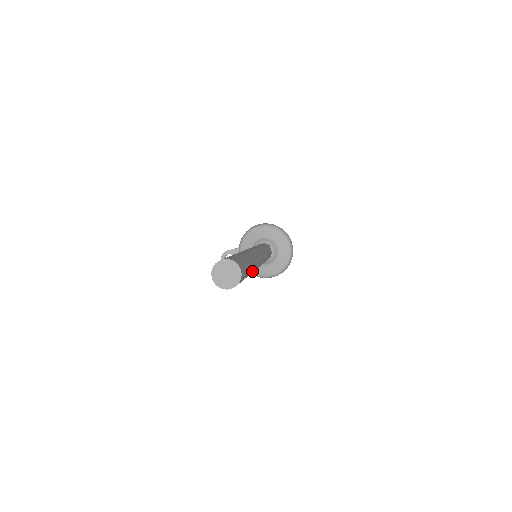
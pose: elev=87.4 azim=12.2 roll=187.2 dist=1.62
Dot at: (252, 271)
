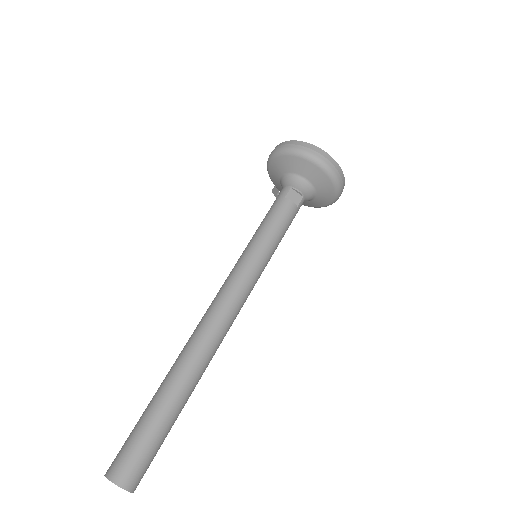
Dot at: (189, 391)
